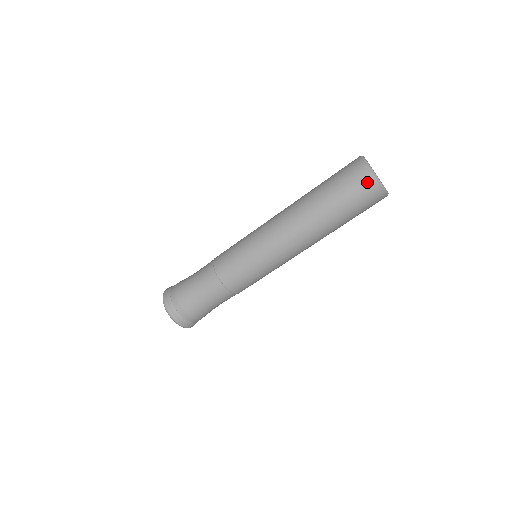
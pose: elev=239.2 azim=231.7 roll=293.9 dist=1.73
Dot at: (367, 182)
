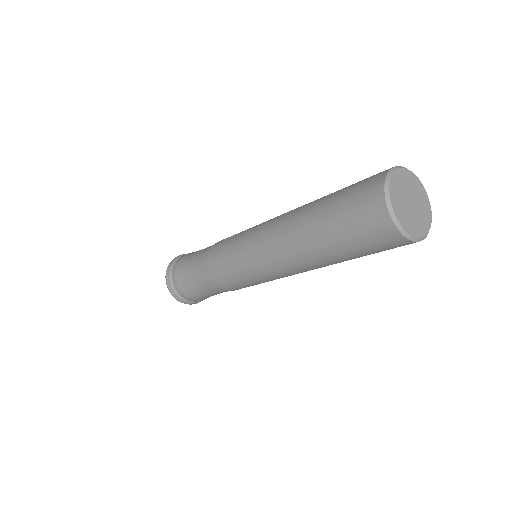
Dot at: (395, 242)
